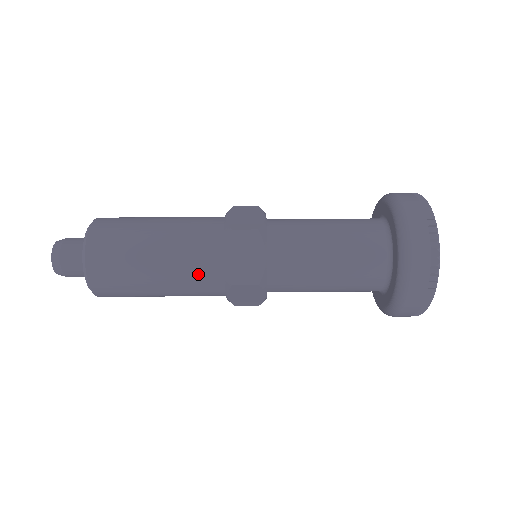
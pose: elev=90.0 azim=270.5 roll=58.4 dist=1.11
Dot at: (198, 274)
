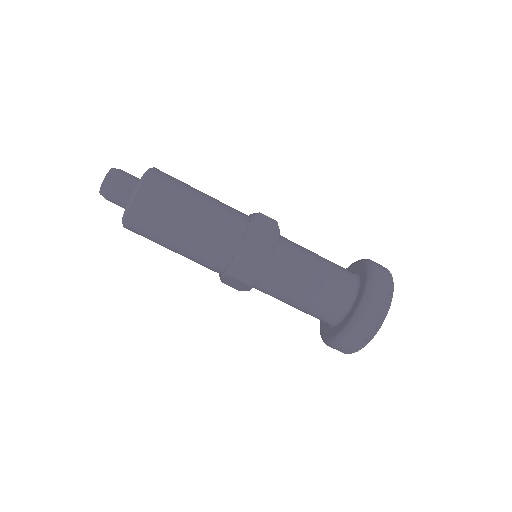
Dot at: occluded
